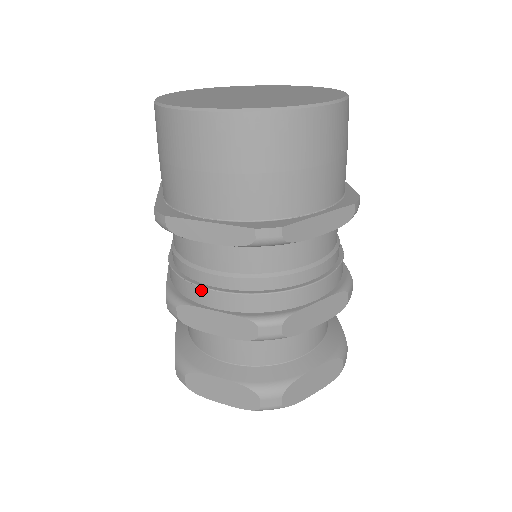
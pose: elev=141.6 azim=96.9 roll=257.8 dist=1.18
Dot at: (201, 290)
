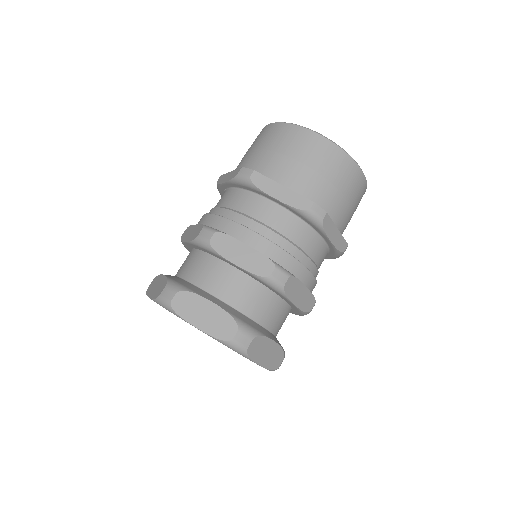
Dot at: occluded
